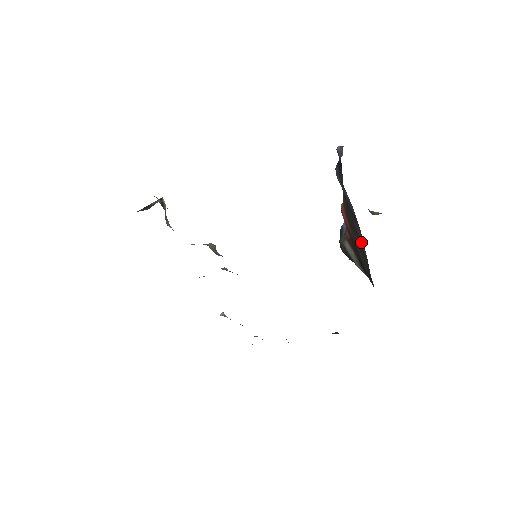
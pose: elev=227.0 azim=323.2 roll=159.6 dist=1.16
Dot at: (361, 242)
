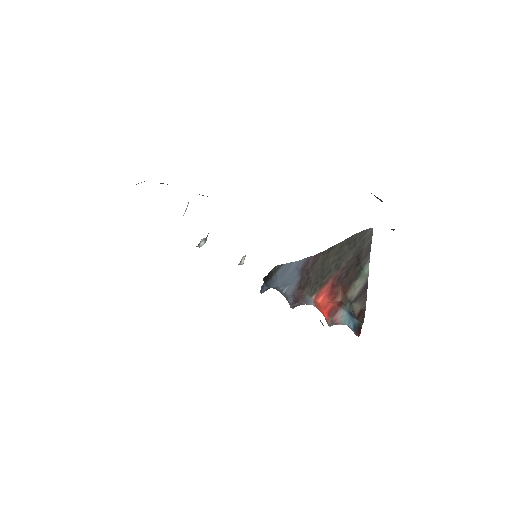
Dot at: (329, 253)
